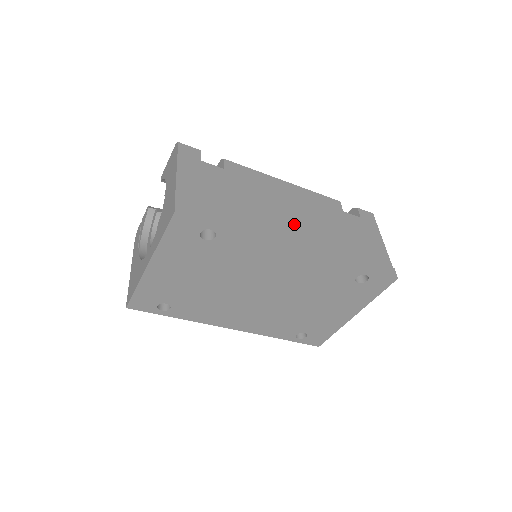
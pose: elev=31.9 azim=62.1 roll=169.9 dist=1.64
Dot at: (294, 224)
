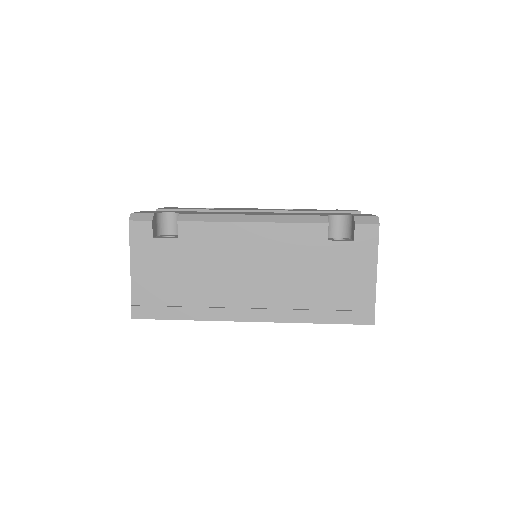
Dot at: (252, 288)
